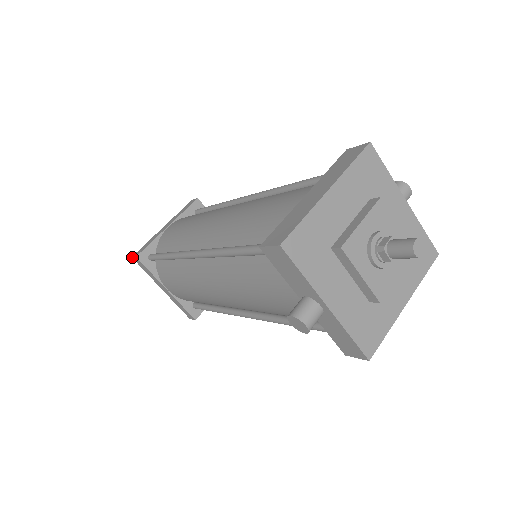
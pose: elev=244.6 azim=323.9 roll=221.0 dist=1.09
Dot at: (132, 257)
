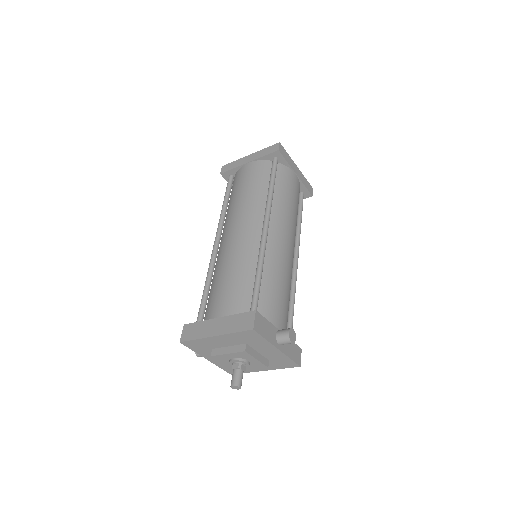
Dot at: (222, 167)
